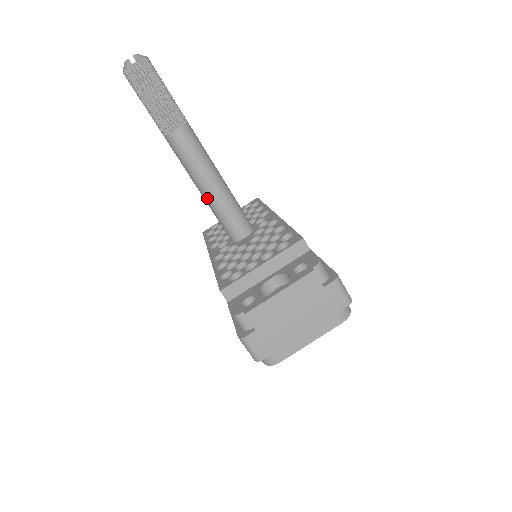
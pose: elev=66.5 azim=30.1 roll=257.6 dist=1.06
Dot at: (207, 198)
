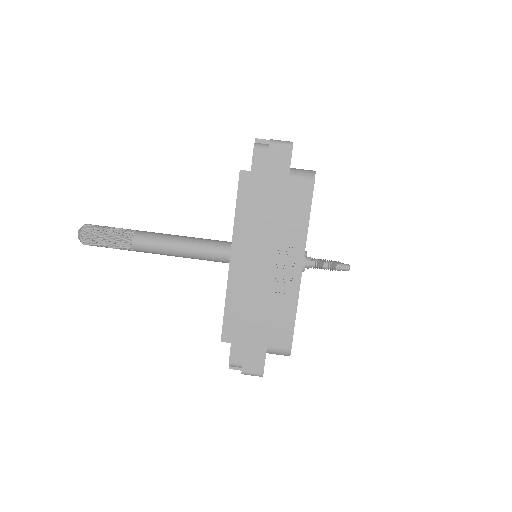
Dot at: (190, 242)
